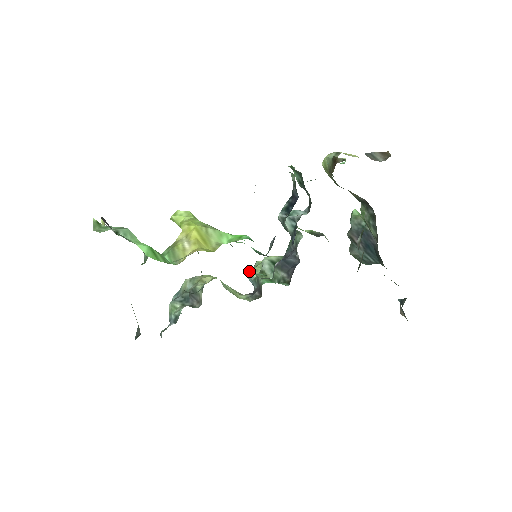
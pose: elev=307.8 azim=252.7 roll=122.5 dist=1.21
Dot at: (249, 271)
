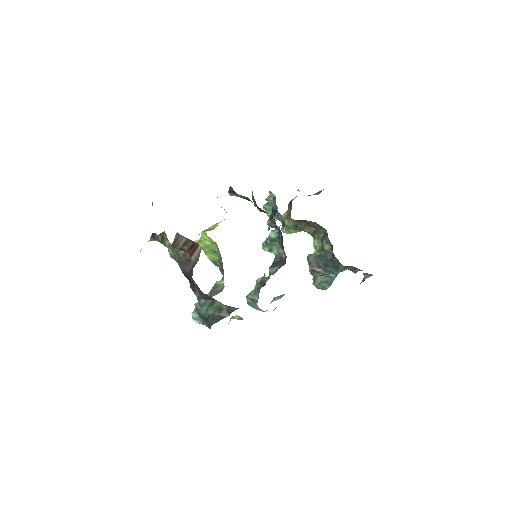
Dot at: occluded
